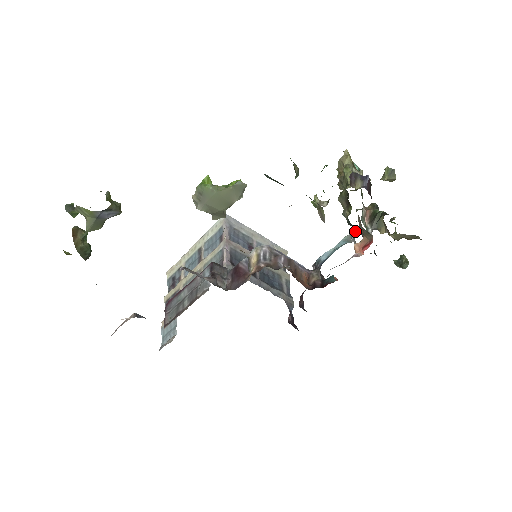
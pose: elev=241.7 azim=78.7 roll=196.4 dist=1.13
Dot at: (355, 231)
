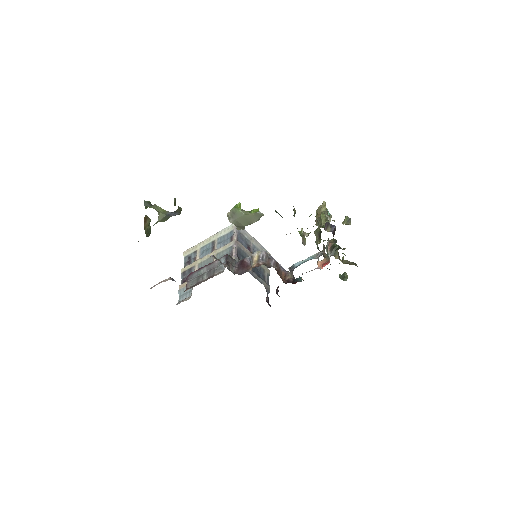
Dot at: (320, 253)
